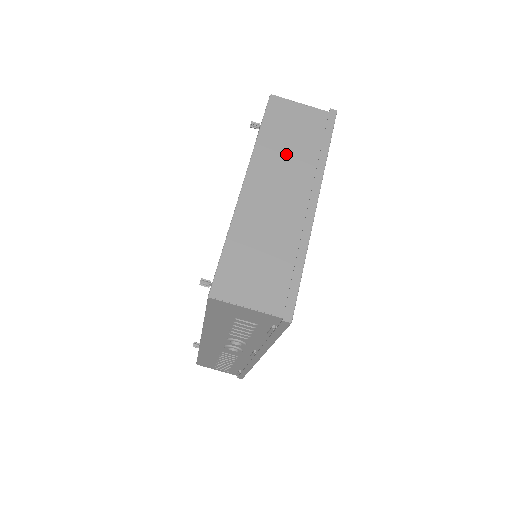
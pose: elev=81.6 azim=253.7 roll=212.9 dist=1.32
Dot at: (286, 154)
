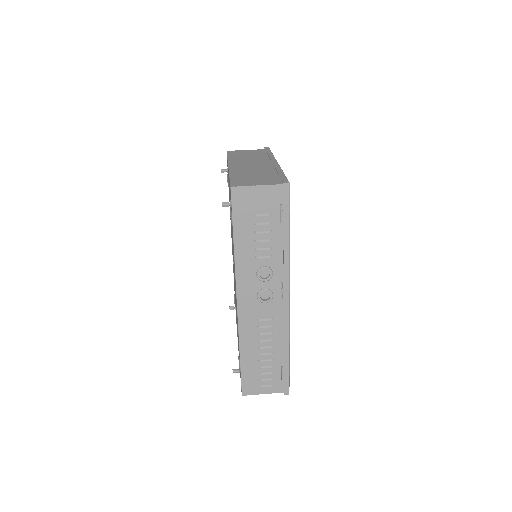
Dot at: (248, 158)
